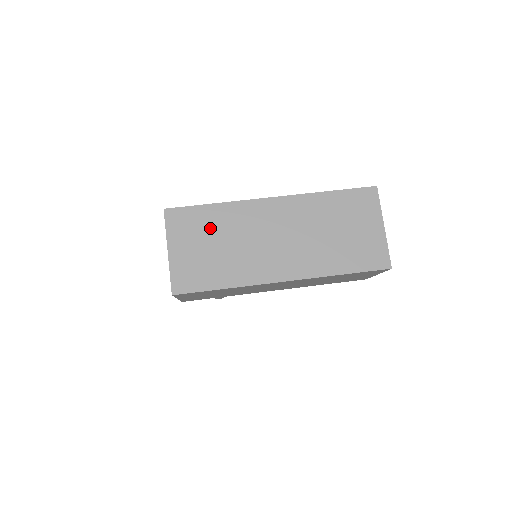
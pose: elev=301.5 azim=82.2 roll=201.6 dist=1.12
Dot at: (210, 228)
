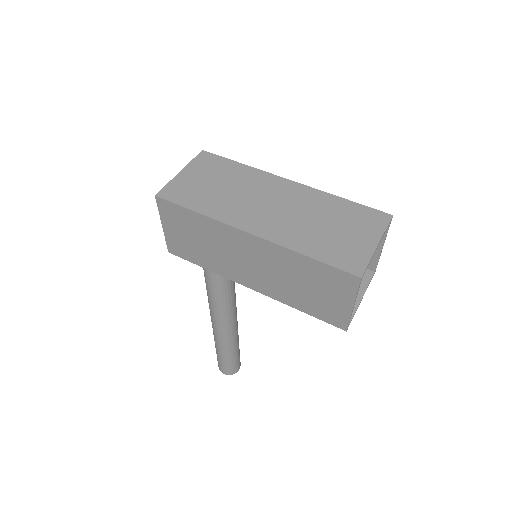
Dot at: (224, 174)
